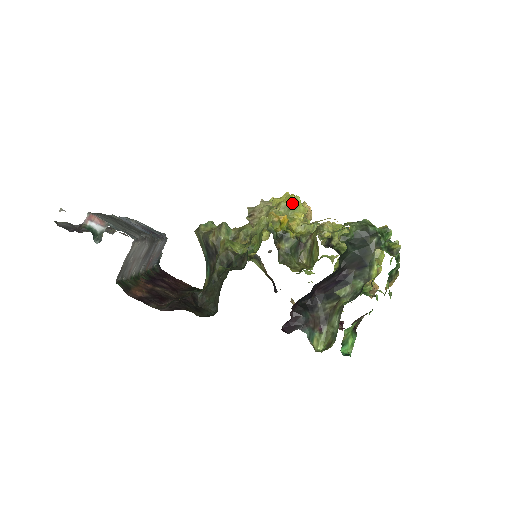
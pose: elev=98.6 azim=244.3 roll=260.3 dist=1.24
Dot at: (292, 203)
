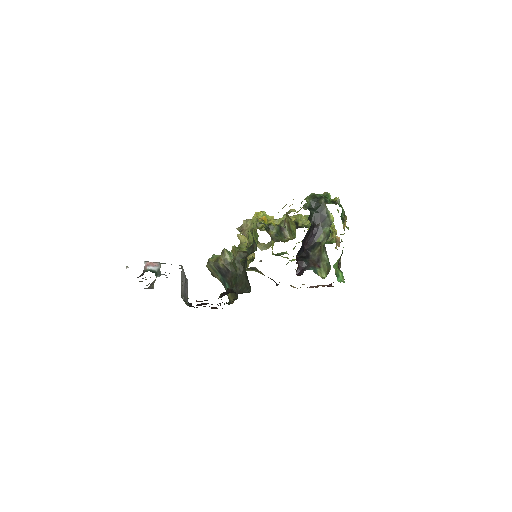
Dot at: (262, 216)
